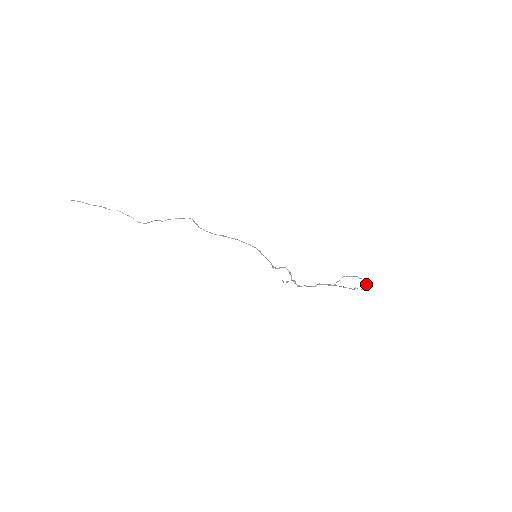
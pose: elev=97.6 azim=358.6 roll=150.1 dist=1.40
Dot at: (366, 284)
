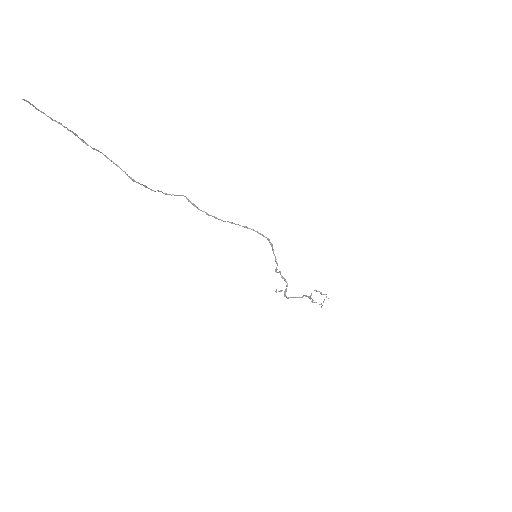
Dot at: (323, 301)
